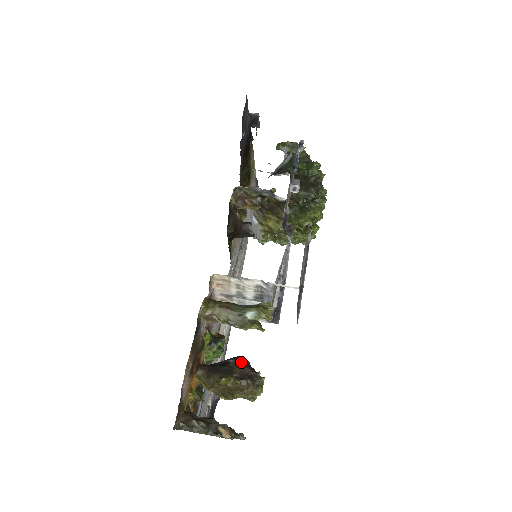
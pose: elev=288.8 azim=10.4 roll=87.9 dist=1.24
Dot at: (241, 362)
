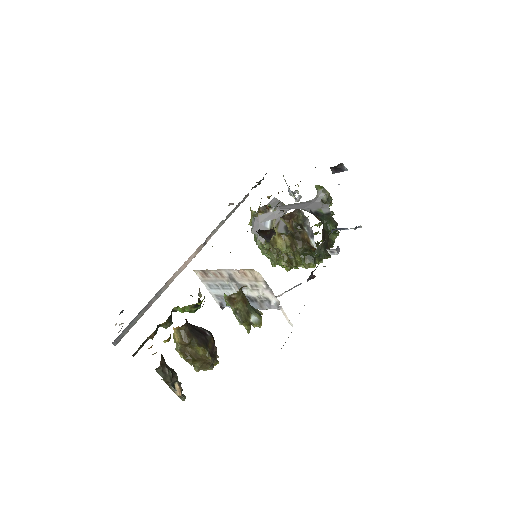
Dot at: (214, 340)
